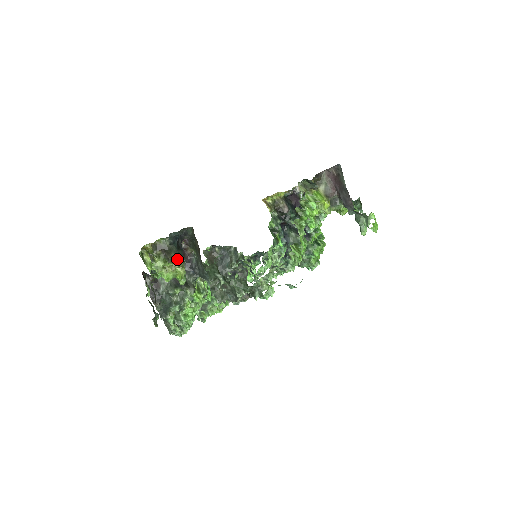
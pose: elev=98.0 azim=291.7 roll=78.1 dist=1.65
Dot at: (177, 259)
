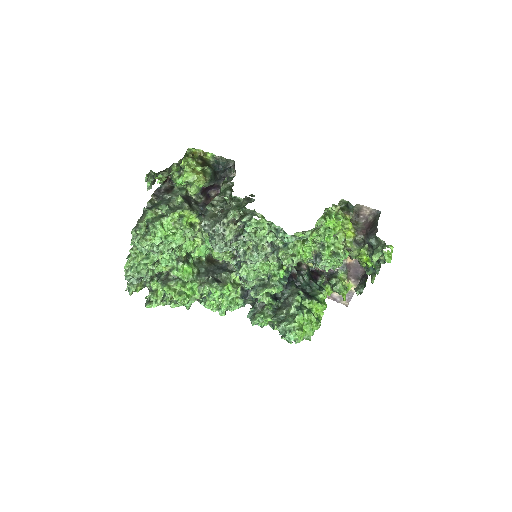
Dot at: (207, 174)
